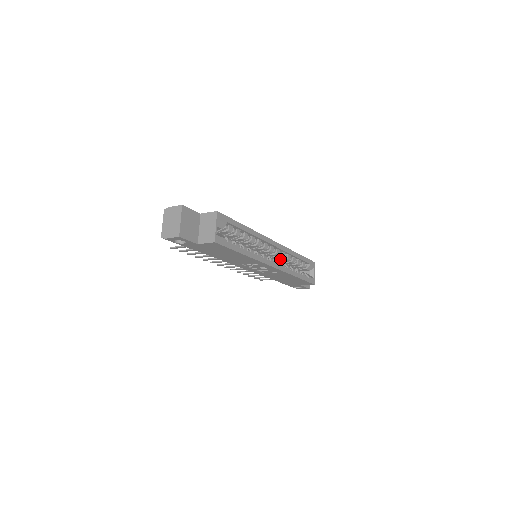
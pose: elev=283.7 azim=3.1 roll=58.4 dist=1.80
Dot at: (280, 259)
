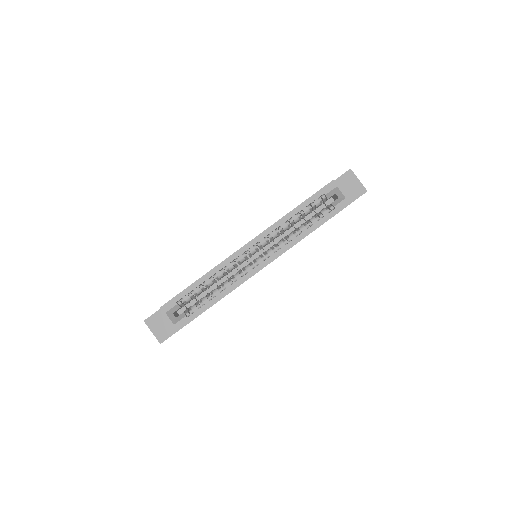
Dot at: (282, 232)
